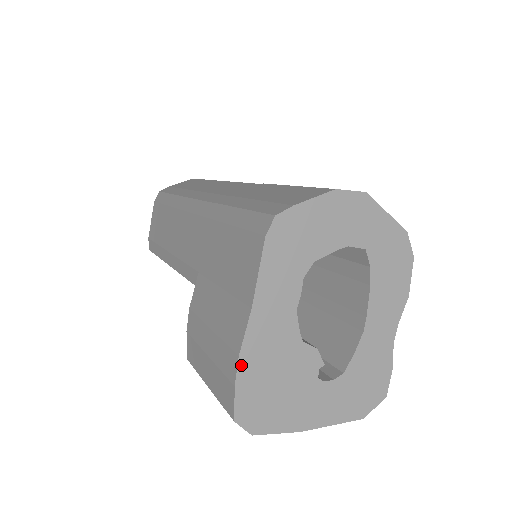
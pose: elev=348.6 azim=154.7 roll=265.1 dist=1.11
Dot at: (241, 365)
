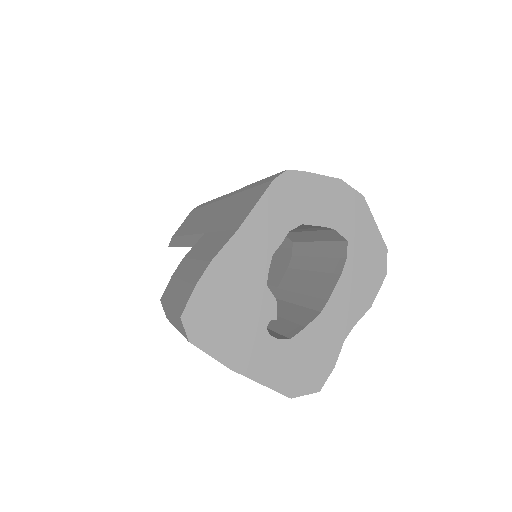
Dot at: (209, 271)
